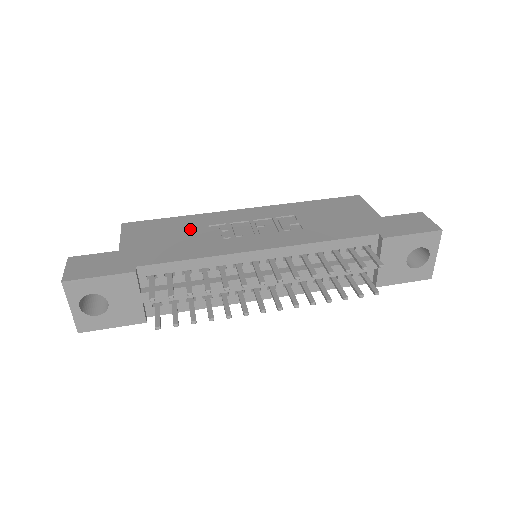
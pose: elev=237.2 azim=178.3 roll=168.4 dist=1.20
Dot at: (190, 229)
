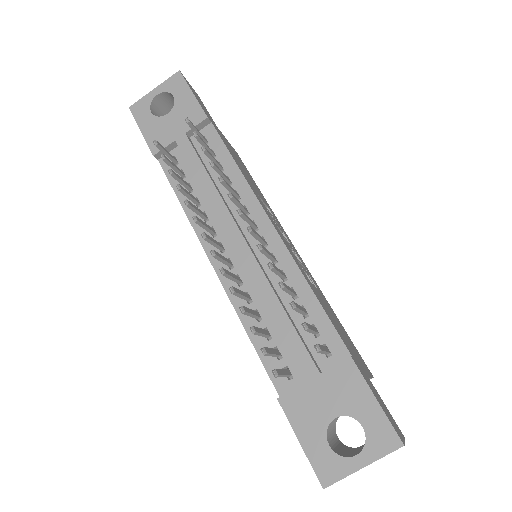
Dot at: occluded
